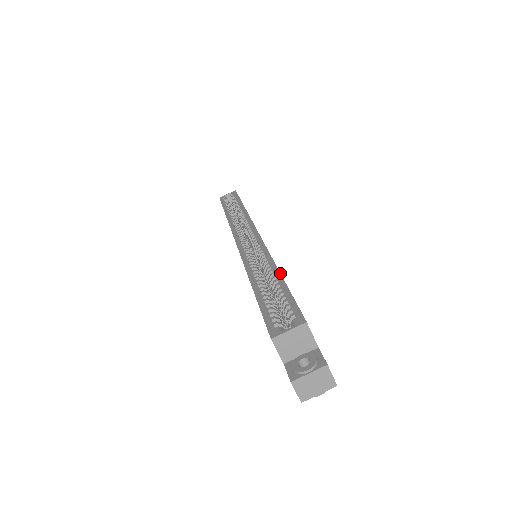
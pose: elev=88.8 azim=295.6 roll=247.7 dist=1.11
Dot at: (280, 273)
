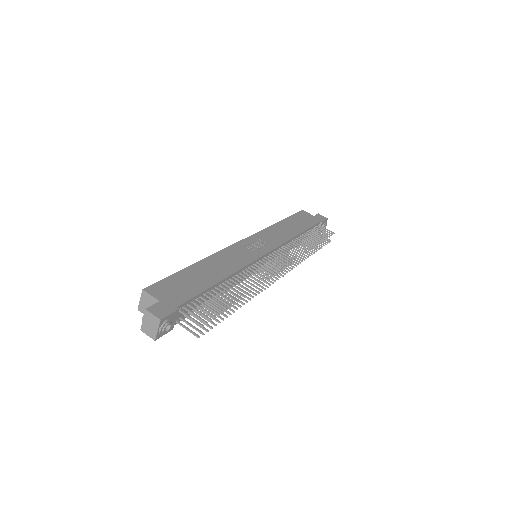
Dot at: (192, 264)
